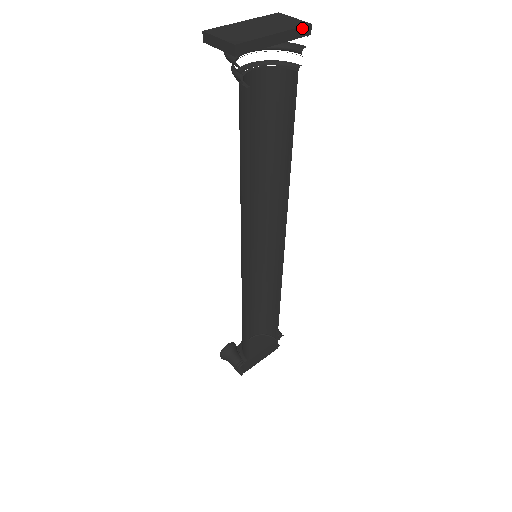
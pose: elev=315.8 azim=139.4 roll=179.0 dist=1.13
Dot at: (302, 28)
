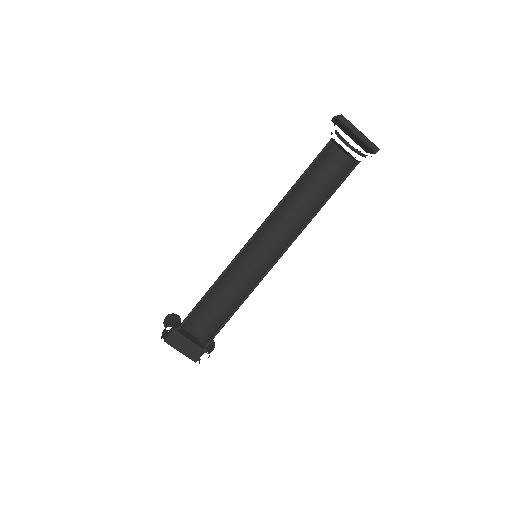
Dot at: (374, 145)
